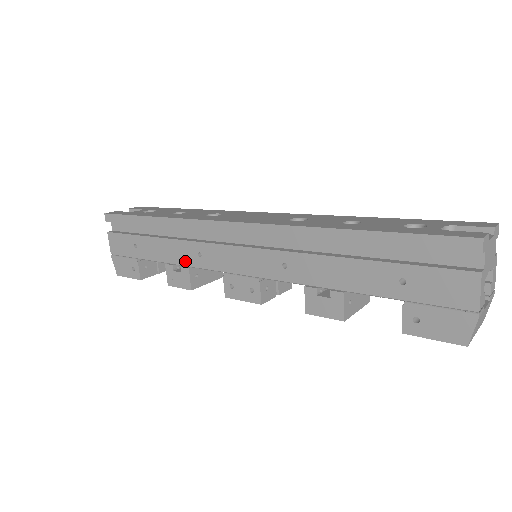
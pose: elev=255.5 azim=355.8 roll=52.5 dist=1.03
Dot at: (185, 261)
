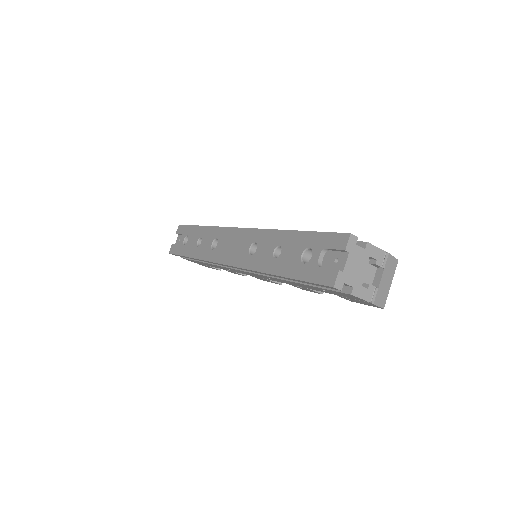
Dot at: occluded
